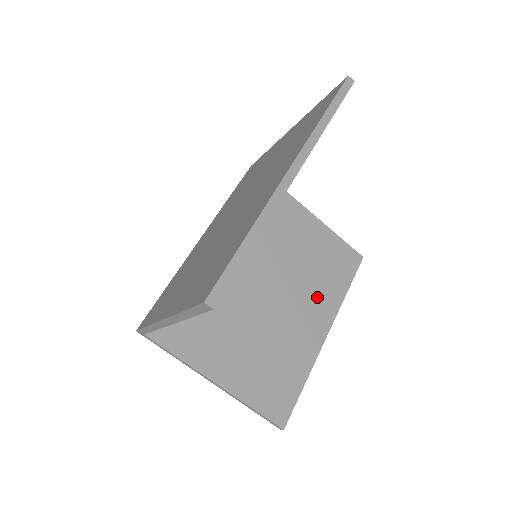
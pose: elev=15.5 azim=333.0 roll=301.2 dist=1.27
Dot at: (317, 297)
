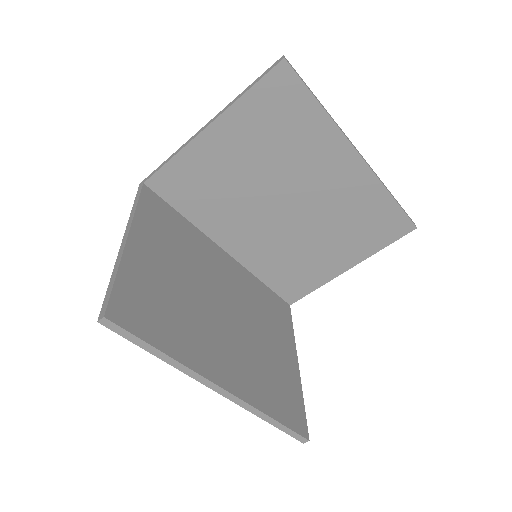
Dot at: (247, 371)
